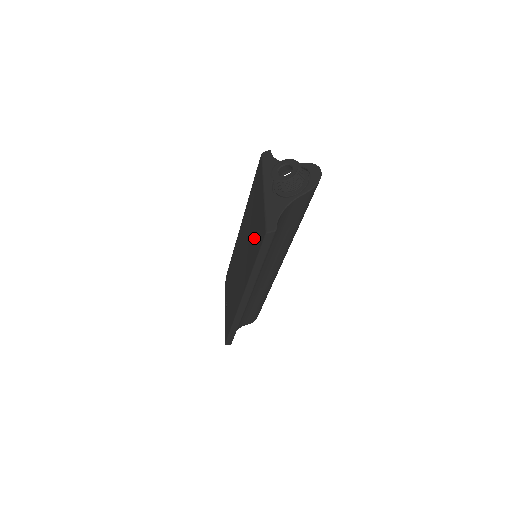
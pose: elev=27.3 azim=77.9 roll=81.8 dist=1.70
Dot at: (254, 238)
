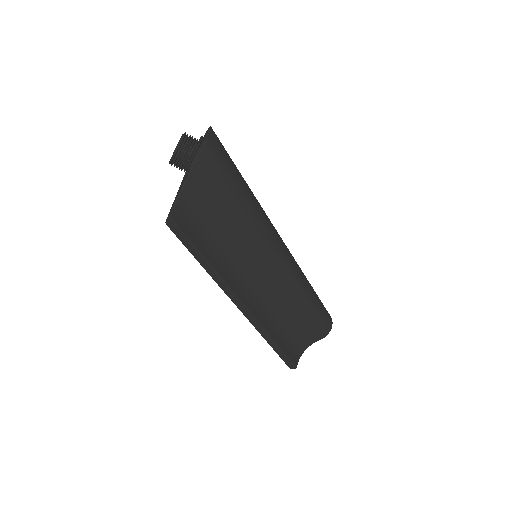
Dot at: occluded
